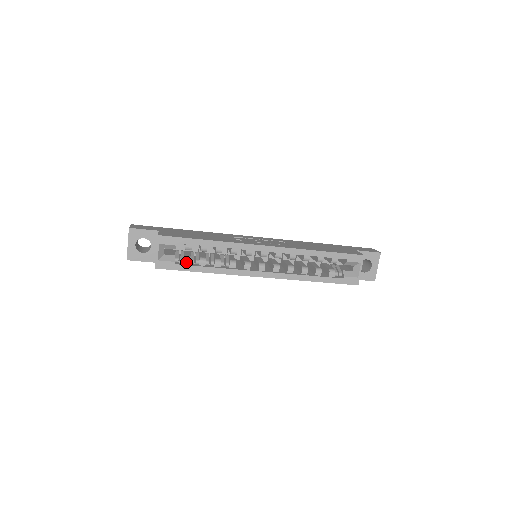
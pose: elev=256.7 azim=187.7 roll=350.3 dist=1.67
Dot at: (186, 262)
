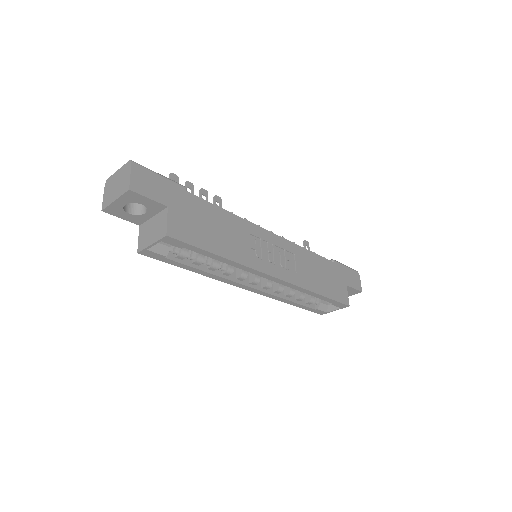
Dot at: (179, 257)
